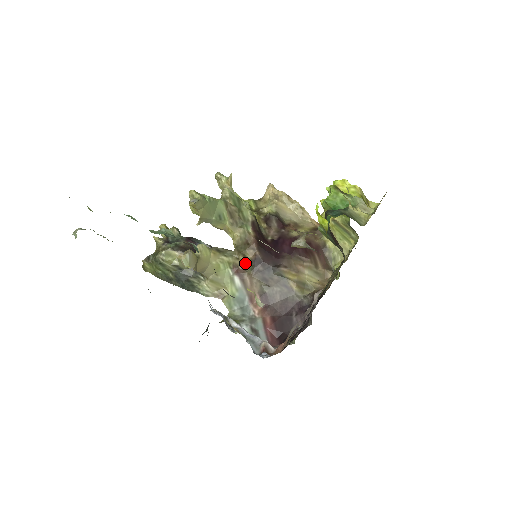
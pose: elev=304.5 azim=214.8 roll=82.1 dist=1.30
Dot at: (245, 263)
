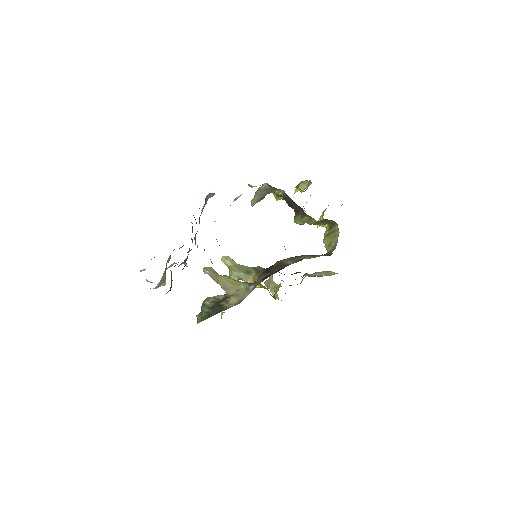
Dot at: occluded
